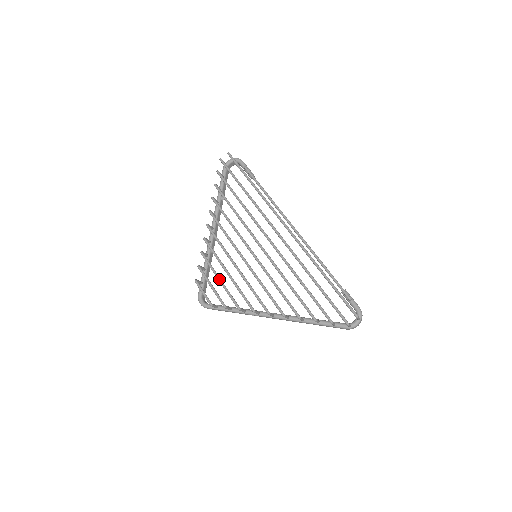
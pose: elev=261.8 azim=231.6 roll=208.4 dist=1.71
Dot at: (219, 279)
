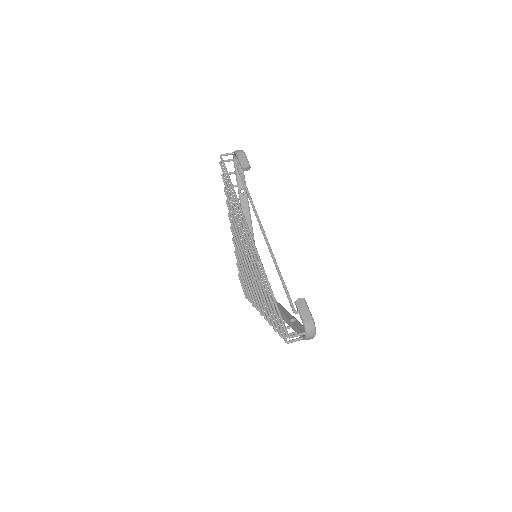
Dot at: (243, 278)
